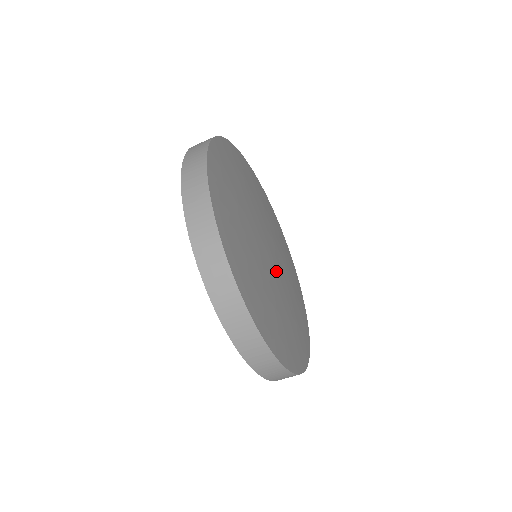
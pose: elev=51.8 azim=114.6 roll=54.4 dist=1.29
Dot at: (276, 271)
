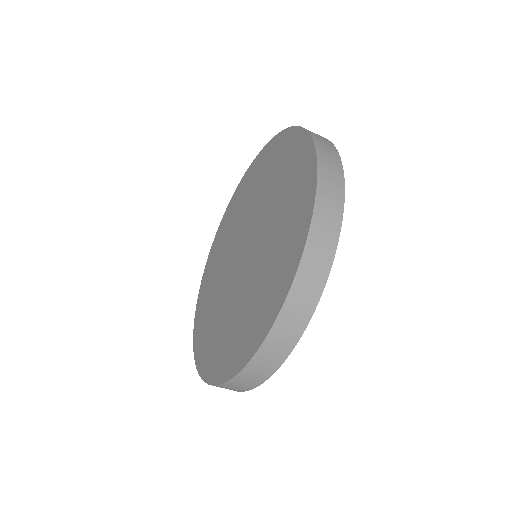
Dot at: occluded
